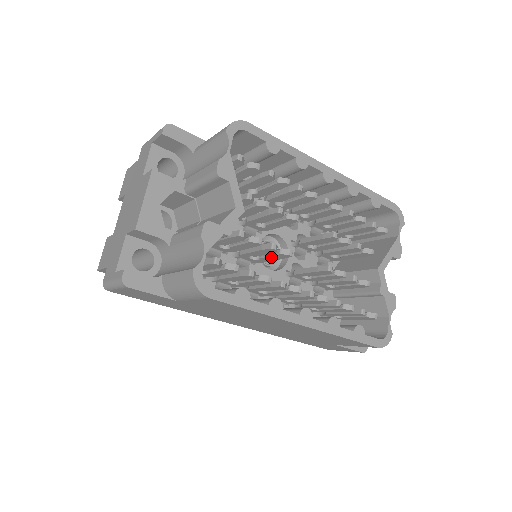
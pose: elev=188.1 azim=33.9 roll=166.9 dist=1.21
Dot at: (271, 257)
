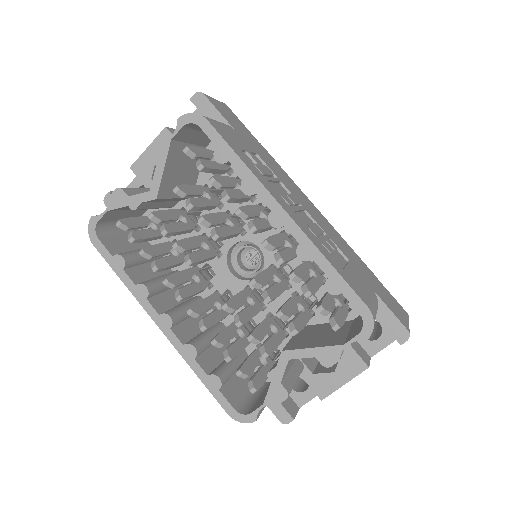
Dot at: occluded
